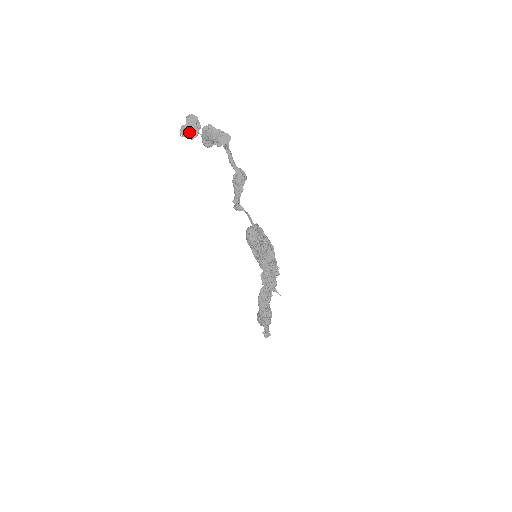
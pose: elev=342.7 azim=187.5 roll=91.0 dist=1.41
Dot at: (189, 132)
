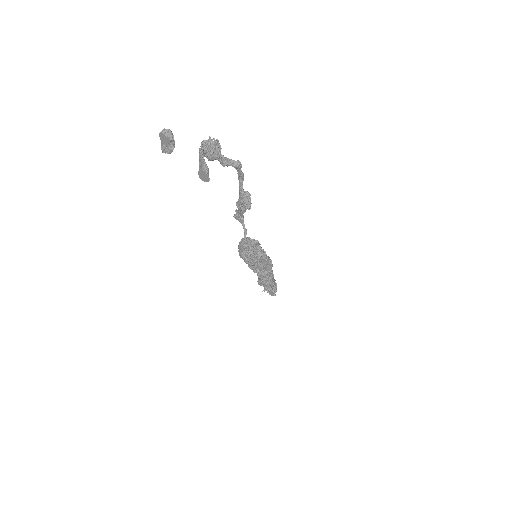
Dot at: (162, 144)
